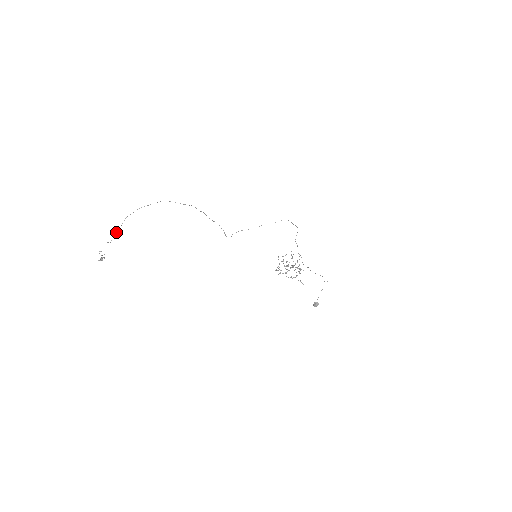
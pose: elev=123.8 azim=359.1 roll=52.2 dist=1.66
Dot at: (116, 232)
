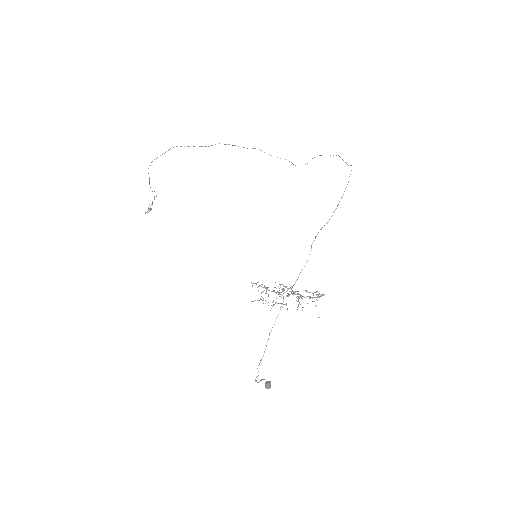
Dot at: (149, 184)
